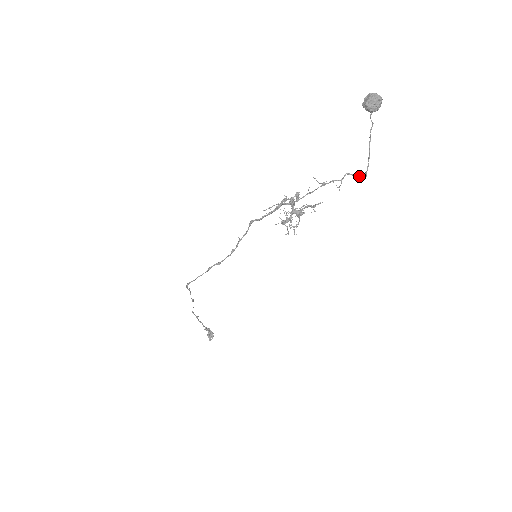
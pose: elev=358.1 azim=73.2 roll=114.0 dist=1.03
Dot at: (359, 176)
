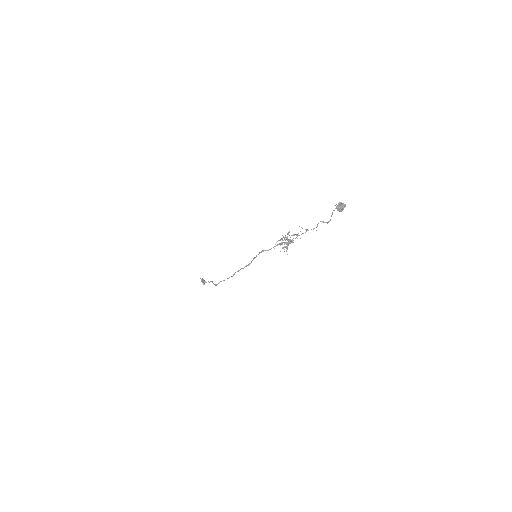
Dot at: (325, 222)
